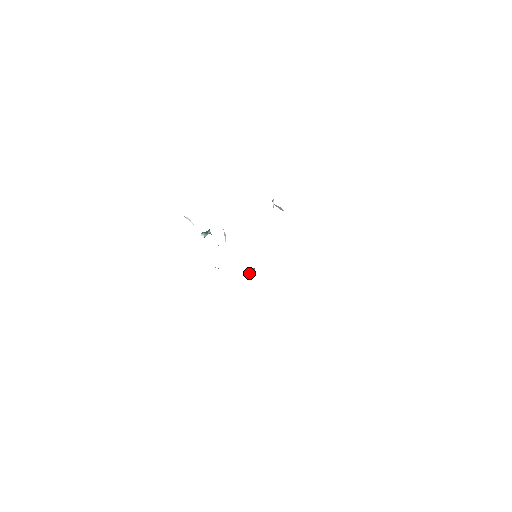
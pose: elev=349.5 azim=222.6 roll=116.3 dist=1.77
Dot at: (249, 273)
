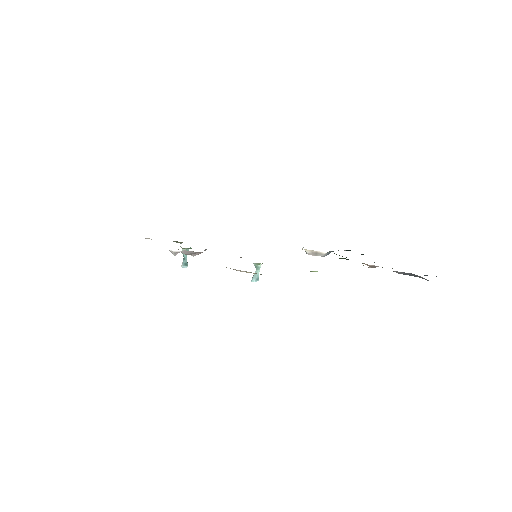
Dot at: (254, 278)
